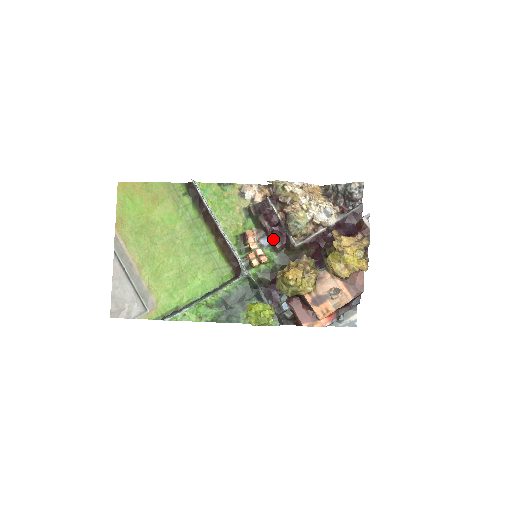
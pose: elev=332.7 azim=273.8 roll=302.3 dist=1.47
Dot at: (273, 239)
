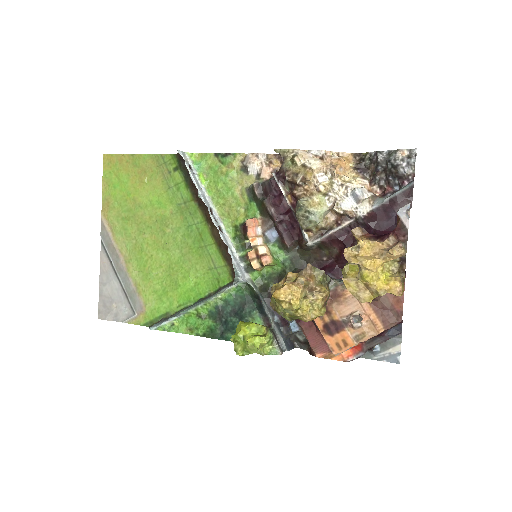
Dot at: (282, 232)
